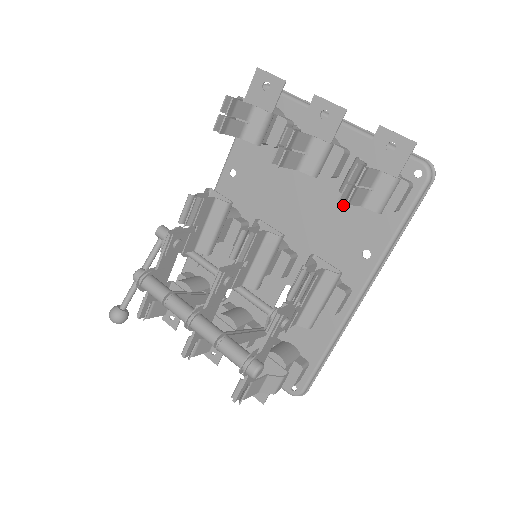
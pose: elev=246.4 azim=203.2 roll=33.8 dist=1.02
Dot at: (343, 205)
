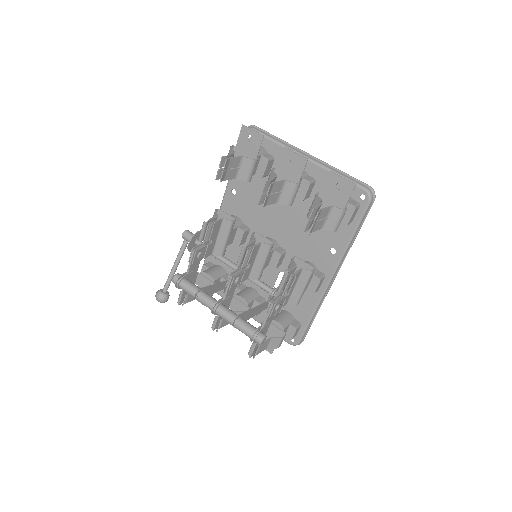
Dot at: occluded
